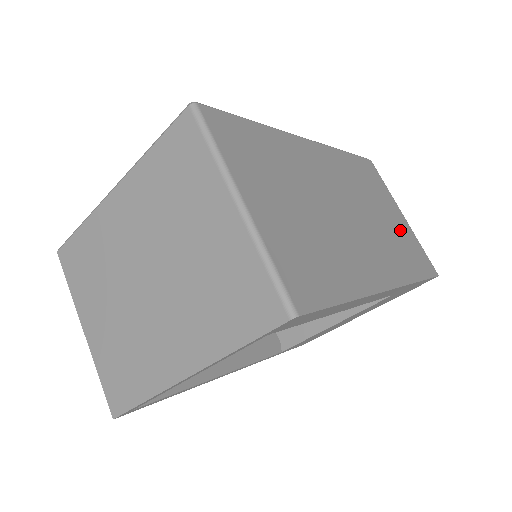
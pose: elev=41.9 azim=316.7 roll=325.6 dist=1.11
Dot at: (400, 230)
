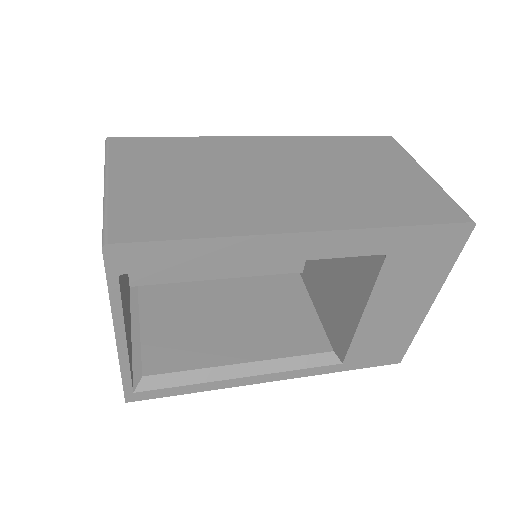
Dot at: (399, 186)
